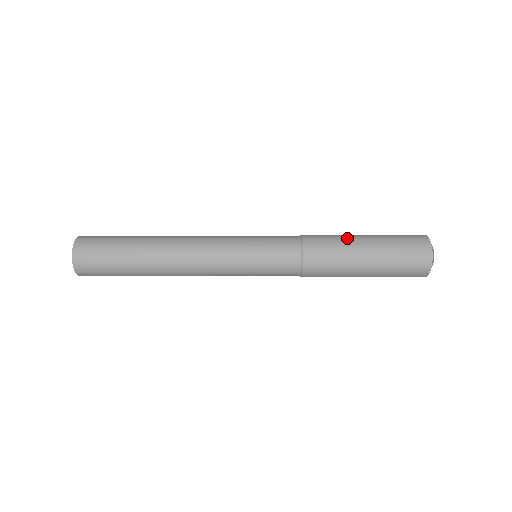
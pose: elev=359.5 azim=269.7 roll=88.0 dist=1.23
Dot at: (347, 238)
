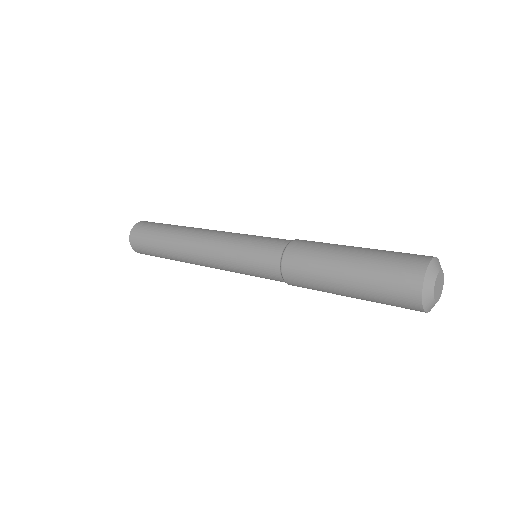
Dot at: occluded
